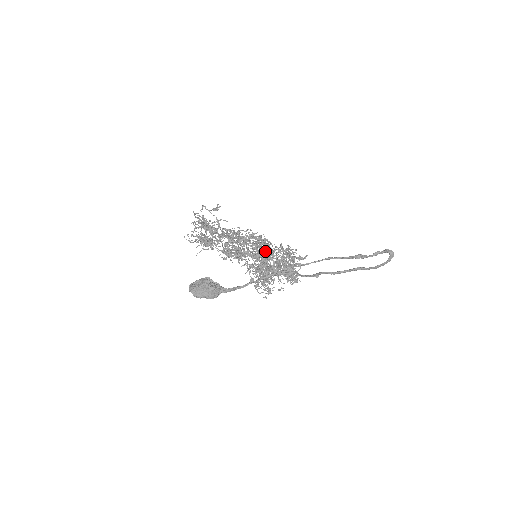
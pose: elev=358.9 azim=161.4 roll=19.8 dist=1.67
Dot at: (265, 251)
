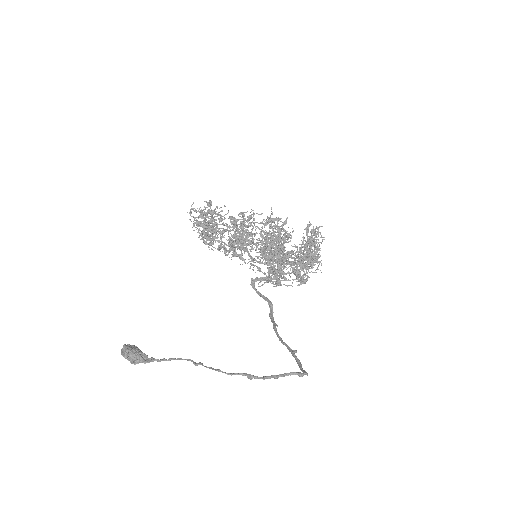
Dot at: occluded
